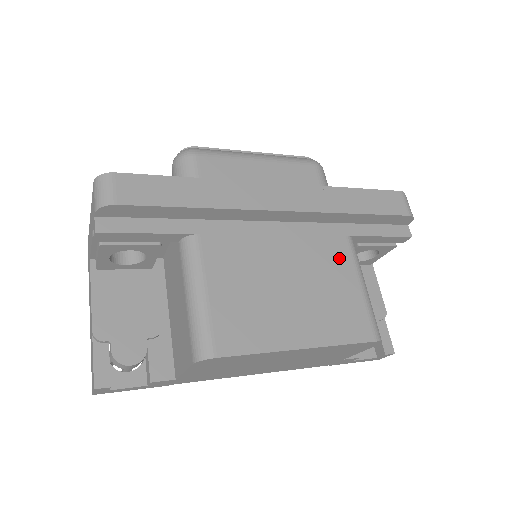
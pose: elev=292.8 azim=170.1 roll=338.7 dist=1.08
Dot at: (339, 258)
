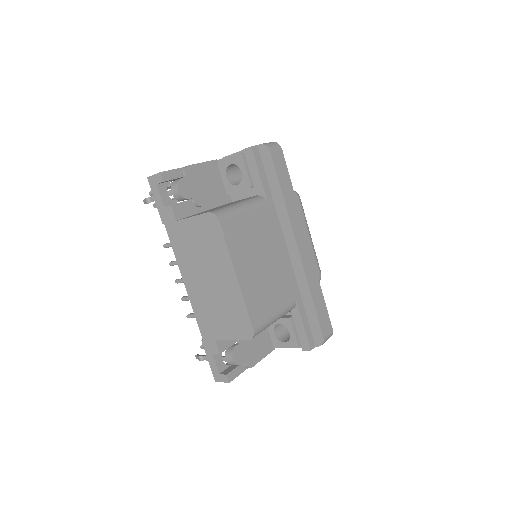
Dot at: (285, 296)
